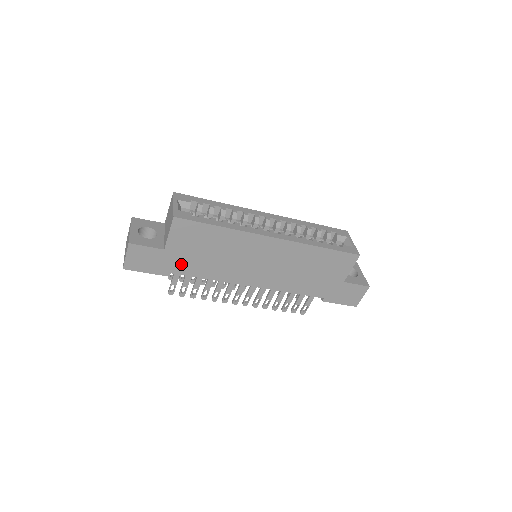
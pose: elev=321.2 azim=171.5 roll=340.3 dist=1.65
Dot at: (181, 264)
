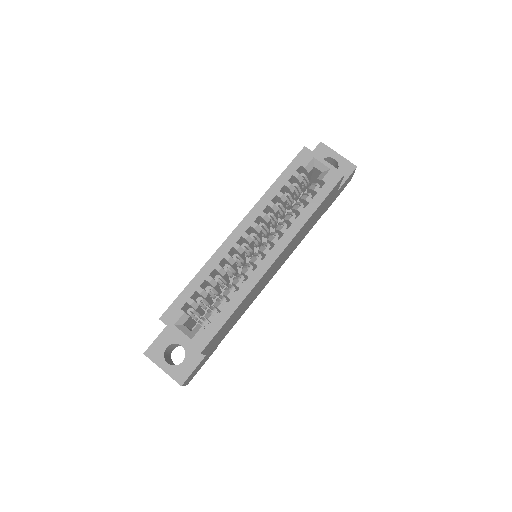
Dot at: (221, 339)
